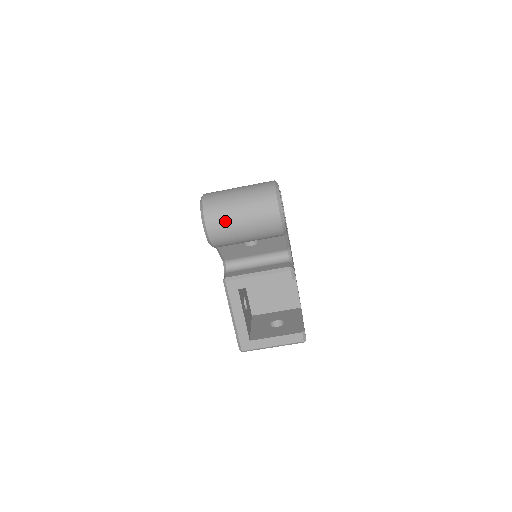
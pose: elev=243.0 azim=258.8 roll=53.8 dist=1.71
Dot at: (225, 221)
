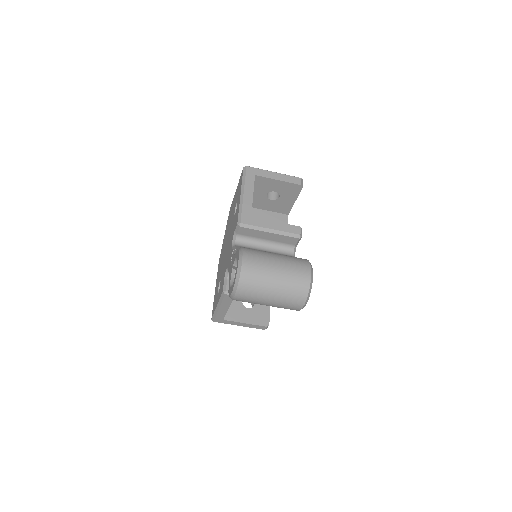
Dot at: (253, 299)
